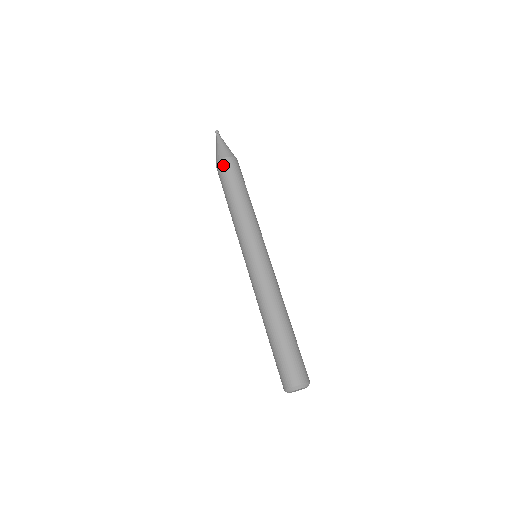
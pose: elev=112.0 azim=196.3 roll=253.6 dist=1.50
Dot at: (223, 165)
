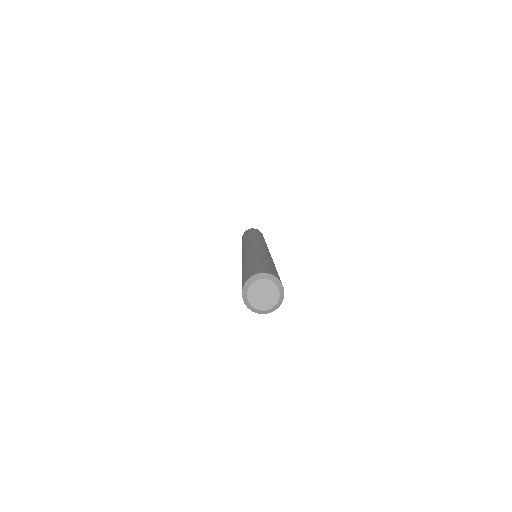
Dot at: (245, 232)
